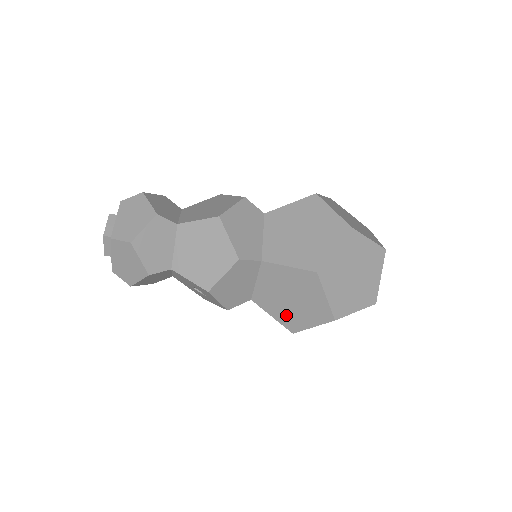
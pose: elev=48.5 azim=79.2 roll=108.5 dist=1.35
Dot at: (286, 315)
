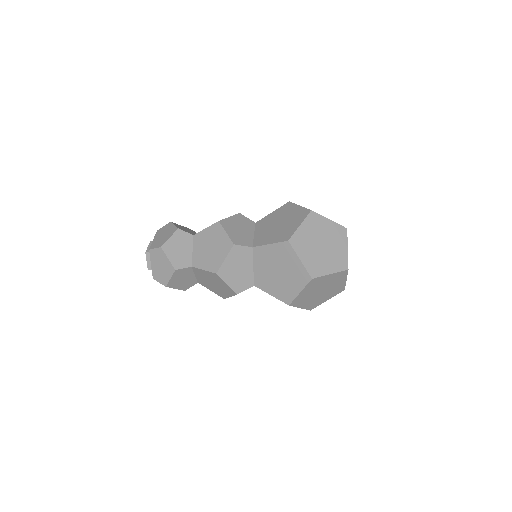
Dot at: occluded
